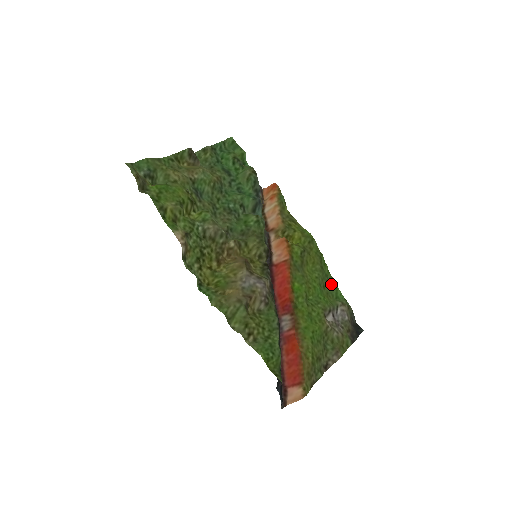
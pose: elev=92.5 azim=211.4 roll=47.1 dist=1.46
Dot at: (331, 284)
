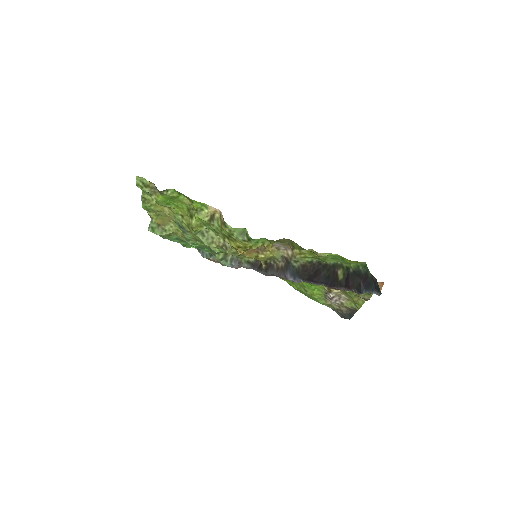
Dot at: (306, 295)
